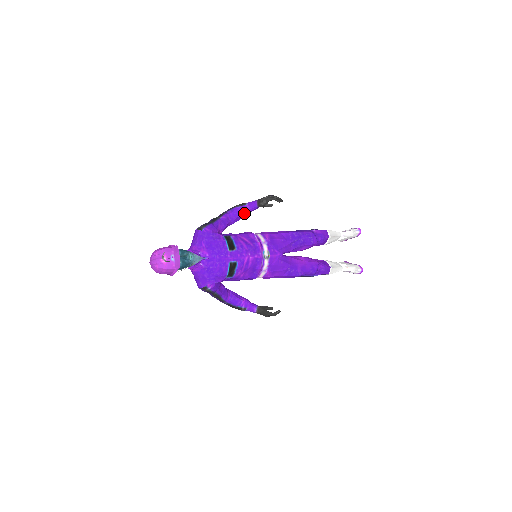
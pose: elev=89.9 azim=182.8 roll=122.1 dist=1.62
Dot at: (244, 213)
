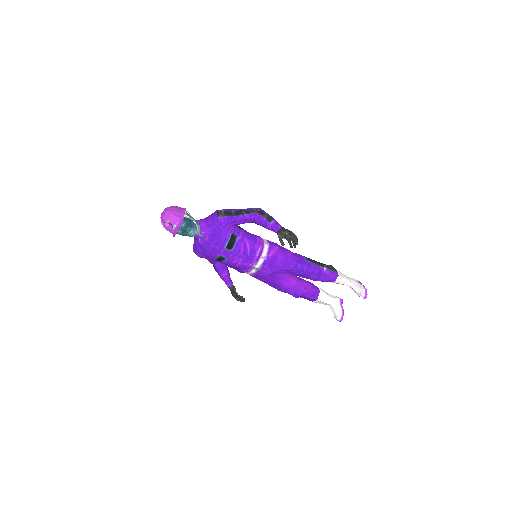
Dot at: (265, 226)
